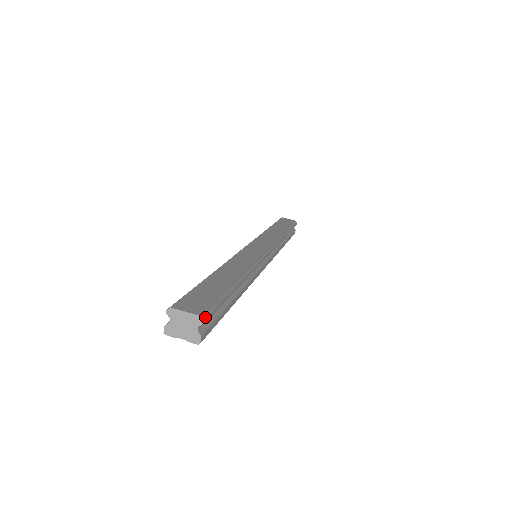
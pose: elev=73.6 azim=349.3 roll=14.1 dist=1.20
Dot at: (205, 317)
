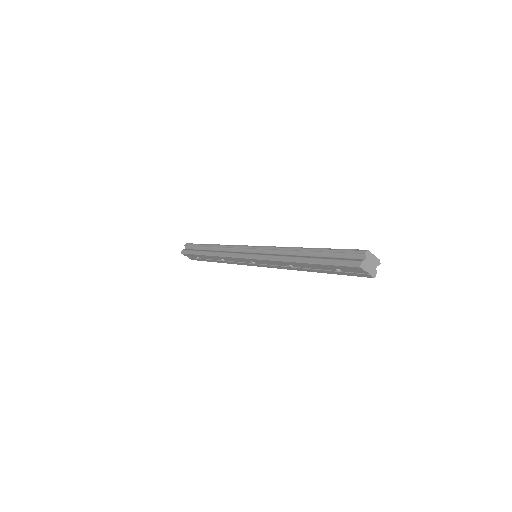
Dot at: (377, 262)
